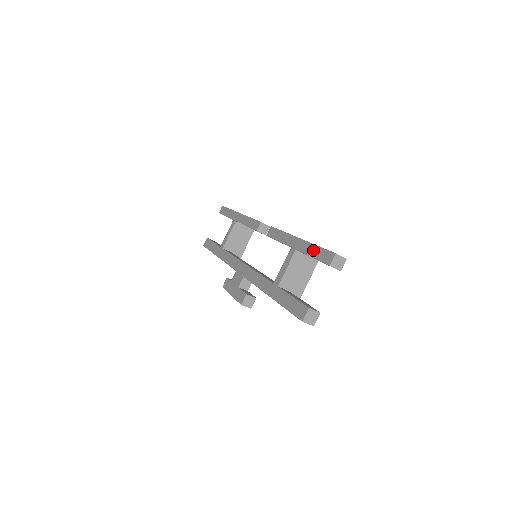
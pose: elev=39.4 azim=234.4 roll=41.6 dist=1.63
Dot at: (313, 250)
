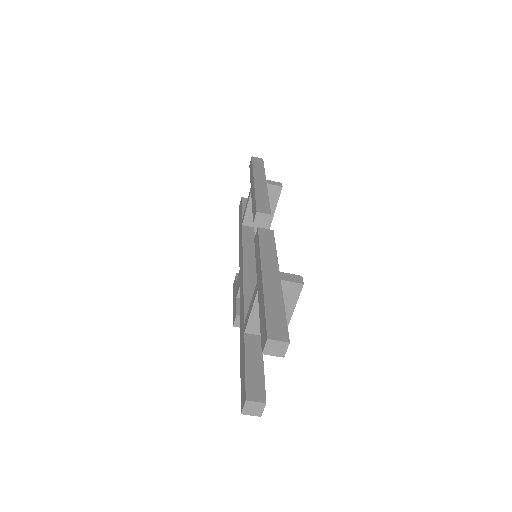
Dot at: (261, 309)
